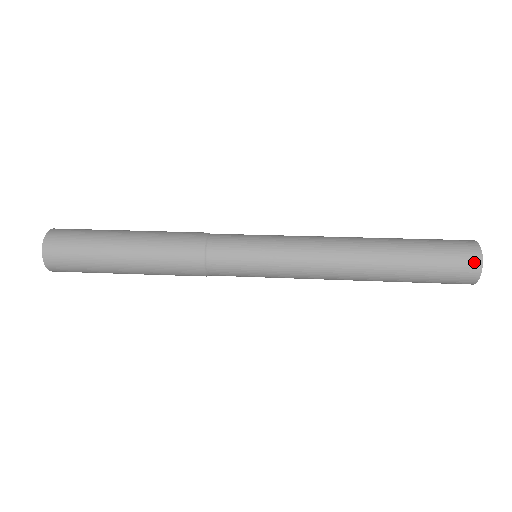
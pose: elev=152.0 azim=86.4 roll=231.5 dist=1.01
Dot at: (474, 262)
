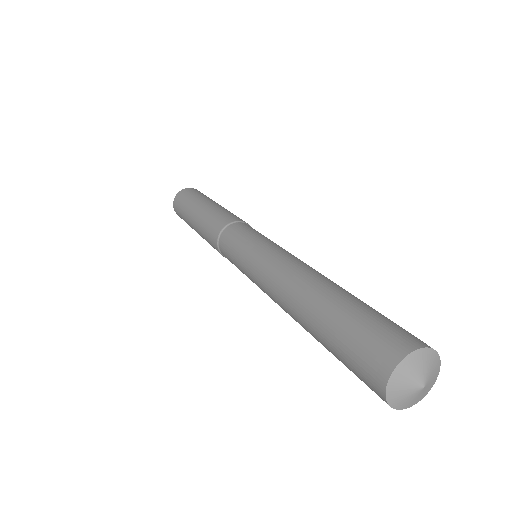
Dot at: (392, 352)
